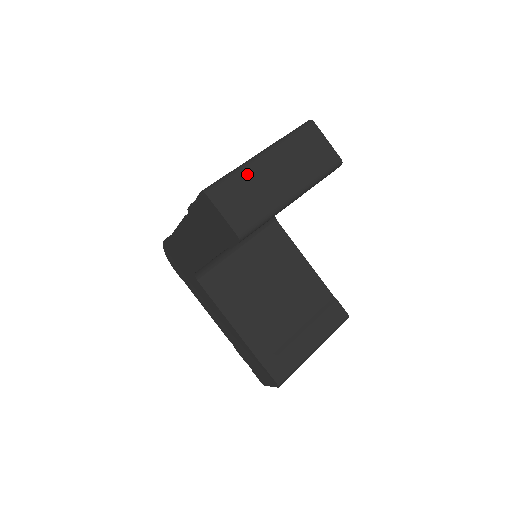
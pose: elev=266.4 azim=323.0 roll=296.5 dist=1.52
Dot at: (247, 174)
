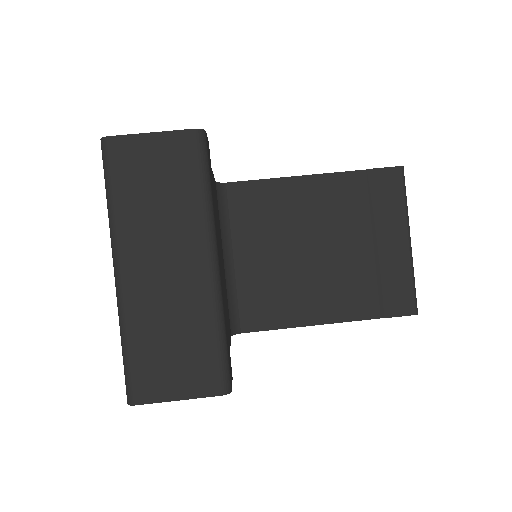
Dot at: (137, 320)
